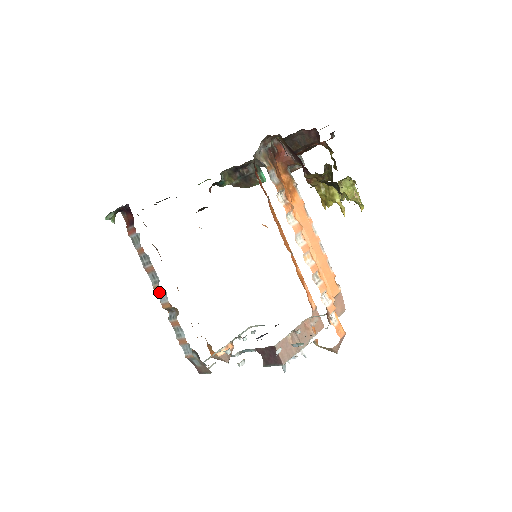
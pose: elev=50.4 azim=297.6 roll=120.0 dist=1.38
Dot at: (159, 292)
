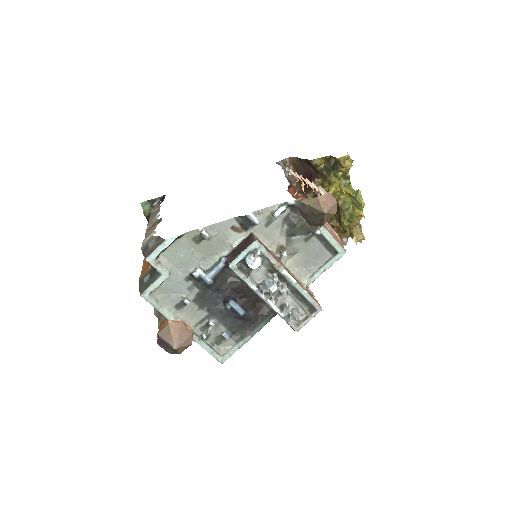
Dot at: (152, 221)
